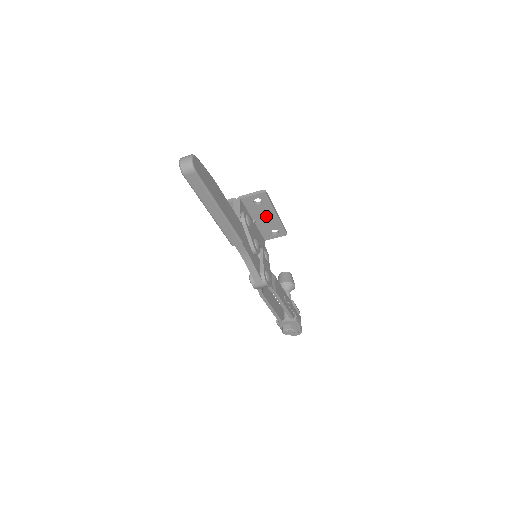
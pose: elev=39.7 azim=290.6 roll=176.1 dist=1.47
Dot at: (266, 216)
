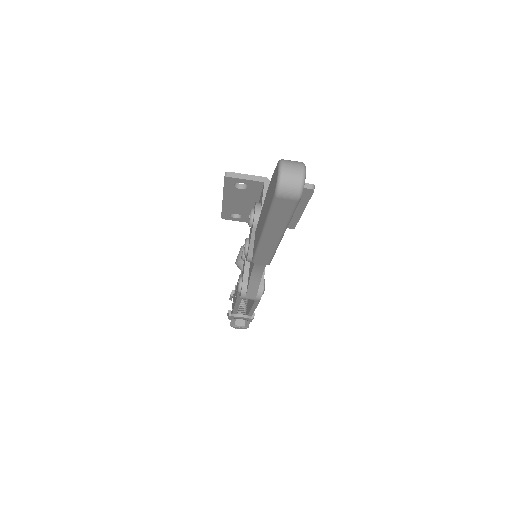
Dot at: occluded
